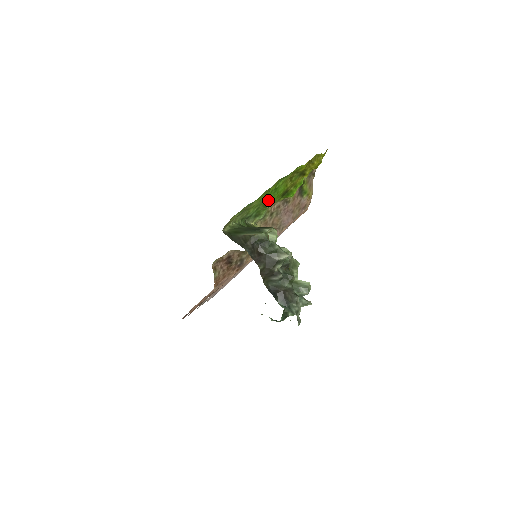
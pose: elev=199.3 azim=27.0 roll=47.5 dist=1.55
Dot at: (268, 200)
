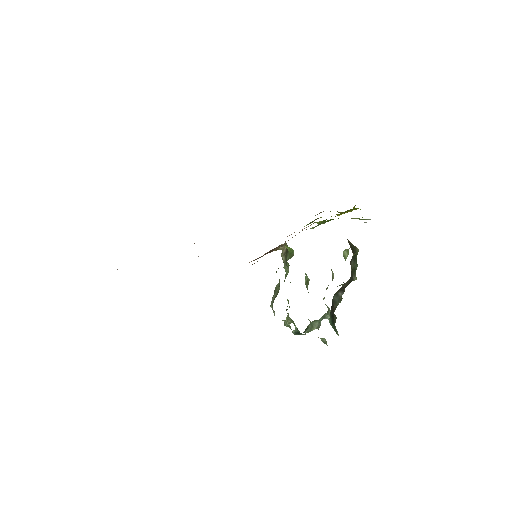
Dot at: occluded
